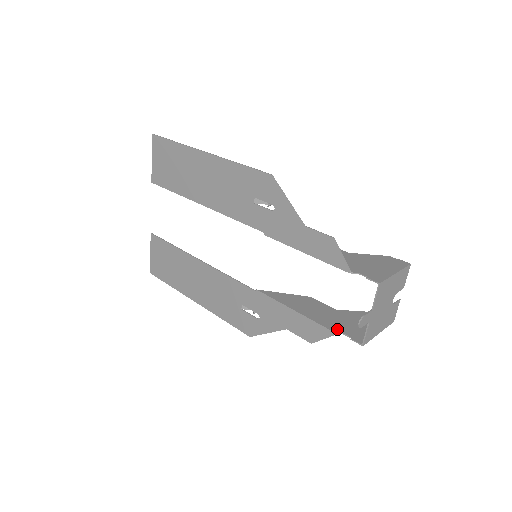
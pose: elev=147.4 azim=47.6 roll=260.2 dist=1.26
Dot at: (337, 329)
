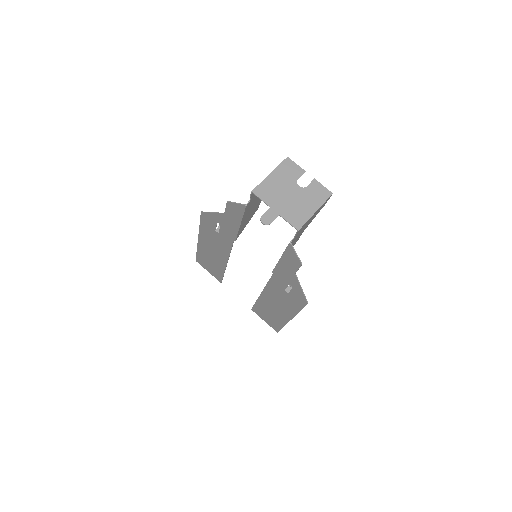
Dot at: (292, 240)
